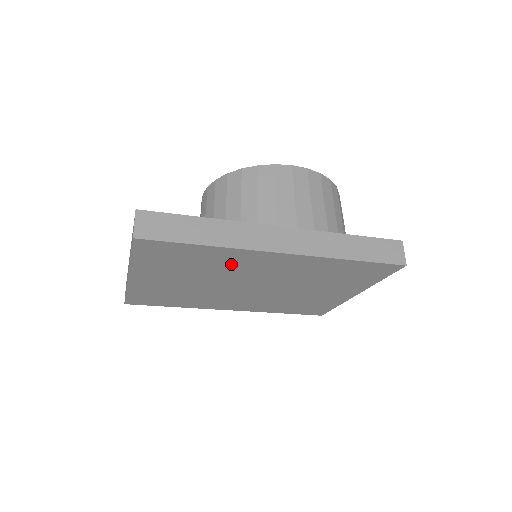
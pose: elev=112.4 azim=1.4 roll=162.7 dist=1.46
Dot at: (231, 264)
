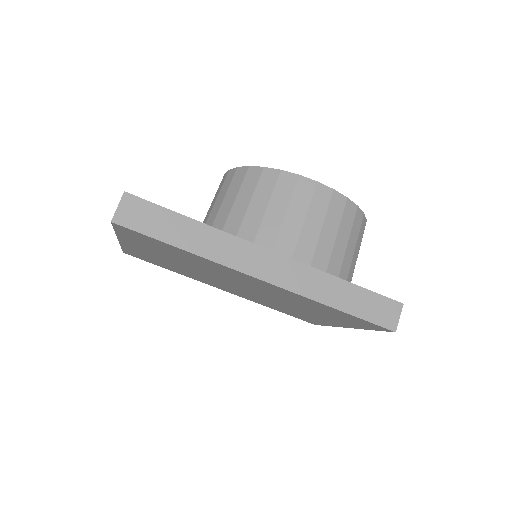
Dot at: (214, 268)
